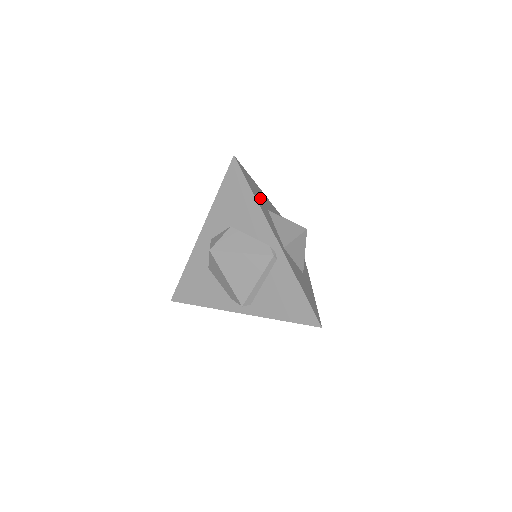
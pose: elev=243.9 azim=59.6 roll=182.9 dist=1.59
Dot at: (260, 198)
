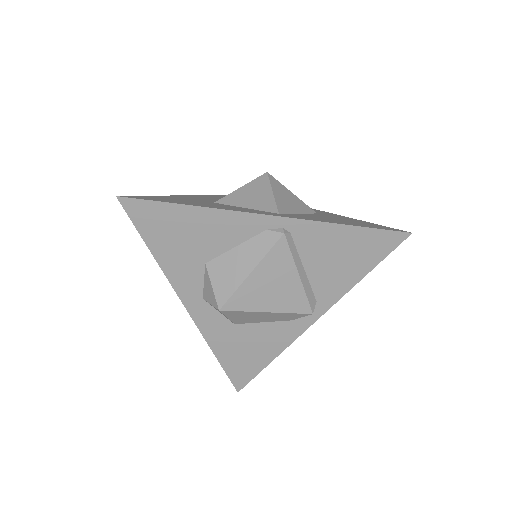
Dot at: (193, 202)
